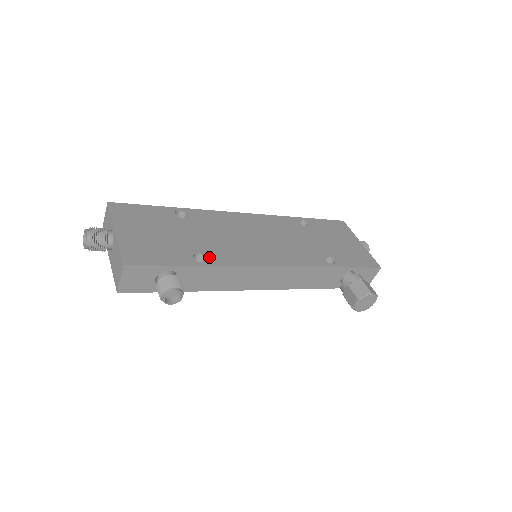
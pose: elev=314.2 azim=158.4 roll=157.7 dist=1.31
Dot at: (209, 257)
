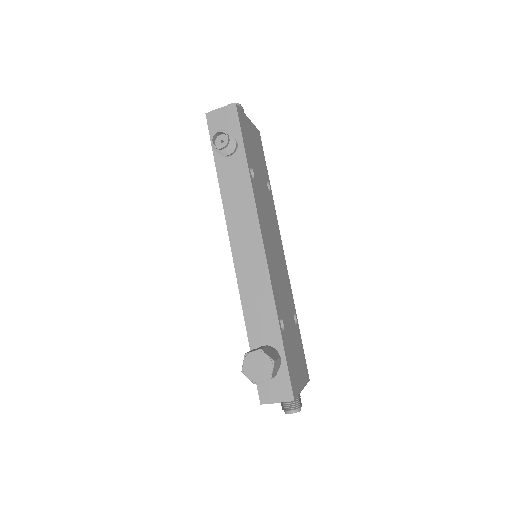
Dot at: (254, 182)
